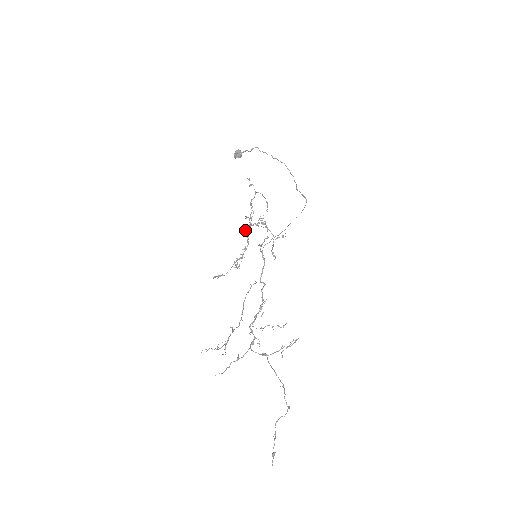
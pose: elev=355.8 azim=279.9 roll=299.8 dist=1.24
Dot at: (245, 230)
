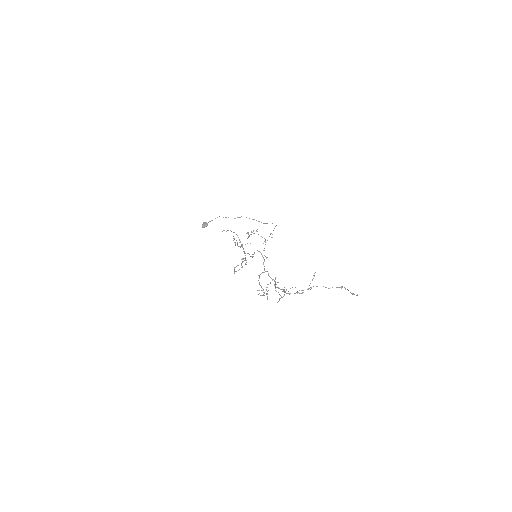
Dot at: (248, 233)
